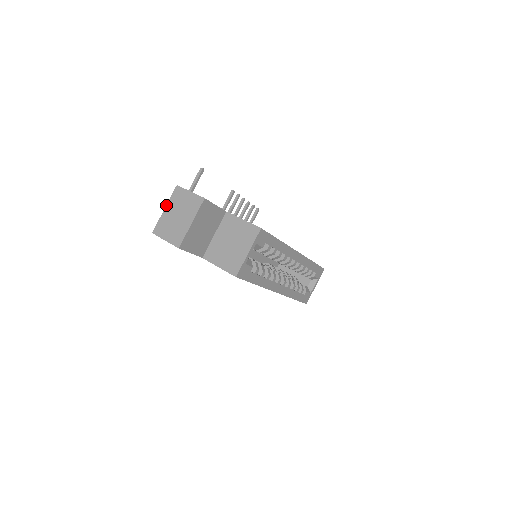
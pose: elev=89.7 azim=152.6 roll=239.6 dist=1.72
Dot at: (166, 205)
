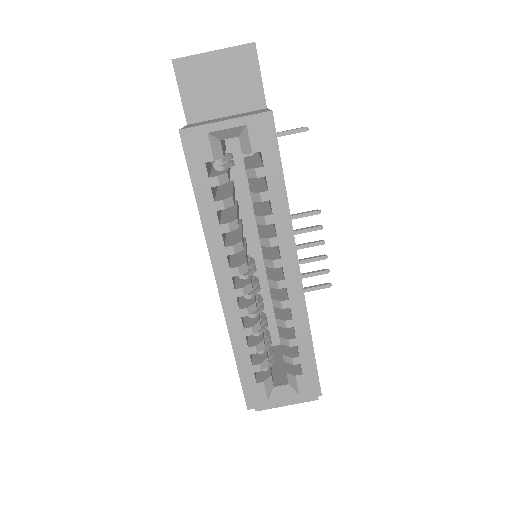
Dot at: occluded
